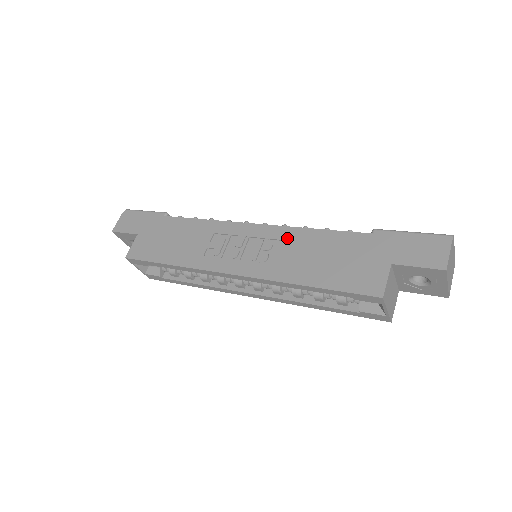
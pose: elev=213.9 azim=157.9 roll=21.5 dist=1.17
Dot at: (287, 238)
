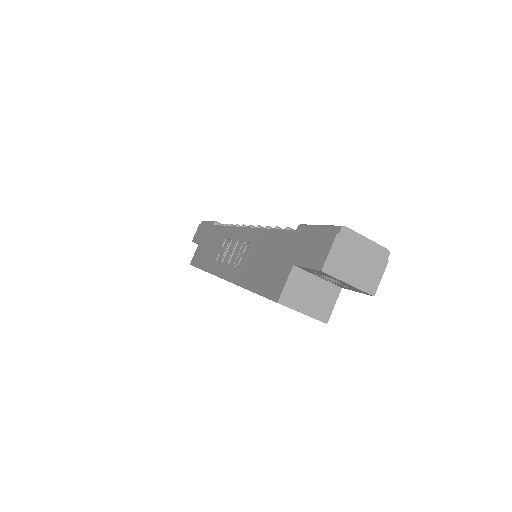
Dot at: (252, 240)
